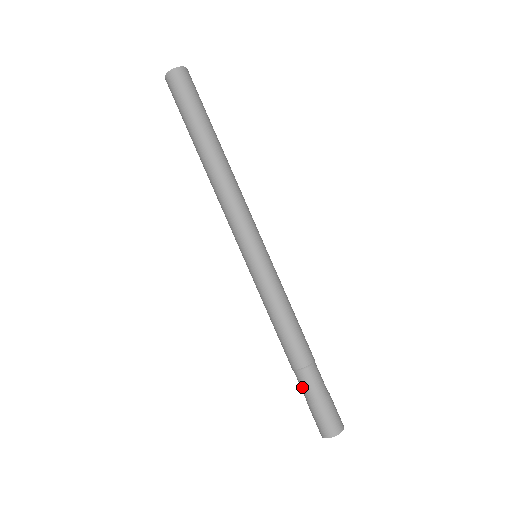
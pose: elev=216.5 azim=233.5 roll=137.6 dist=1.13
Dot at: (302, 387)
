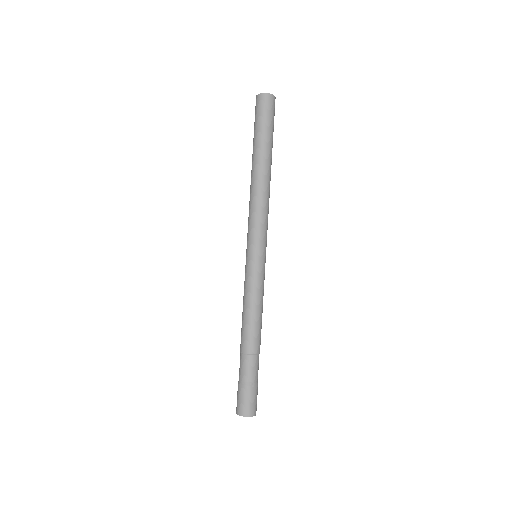
Dot at: (240, 368)
